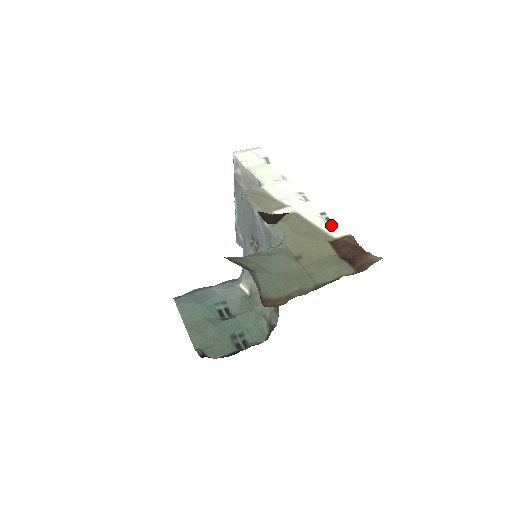
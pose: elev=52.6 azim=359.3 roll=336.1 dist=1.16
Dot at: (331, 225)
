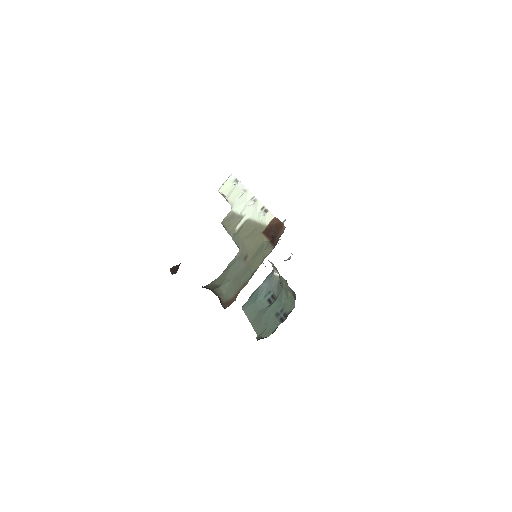
Dot at: (264, 216)
